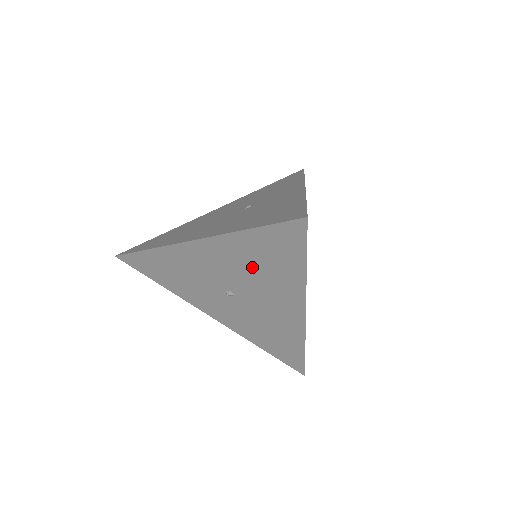
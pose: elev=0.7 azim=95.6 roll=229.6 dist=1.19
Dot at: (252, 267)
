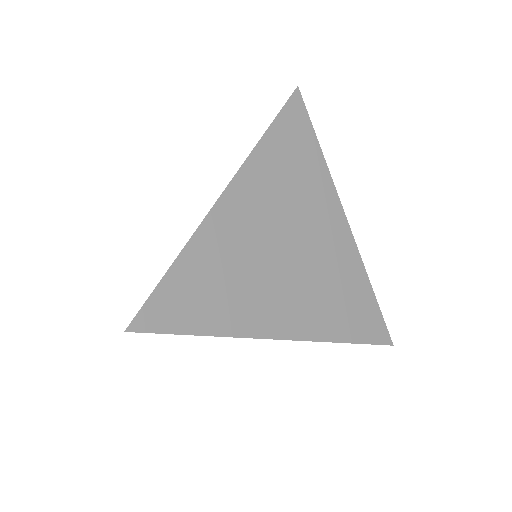
Dot at: occluded
